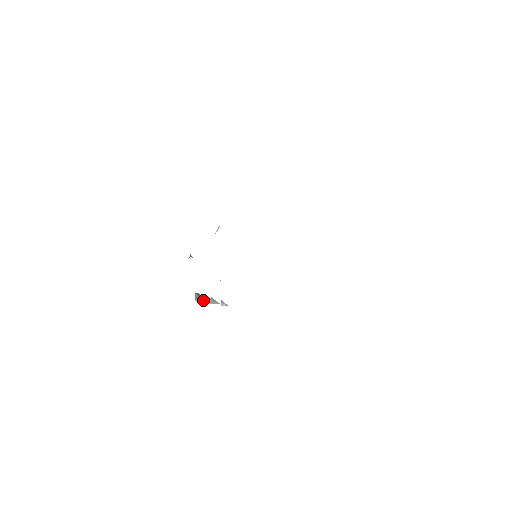
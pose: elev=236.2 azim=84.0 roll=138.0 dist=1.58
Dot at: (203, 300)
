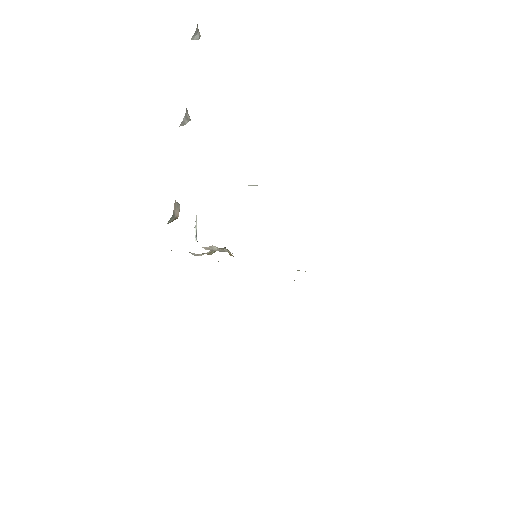
Dot at: occluded
